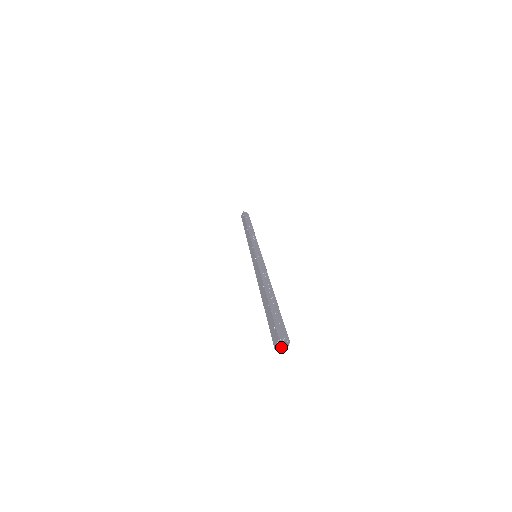
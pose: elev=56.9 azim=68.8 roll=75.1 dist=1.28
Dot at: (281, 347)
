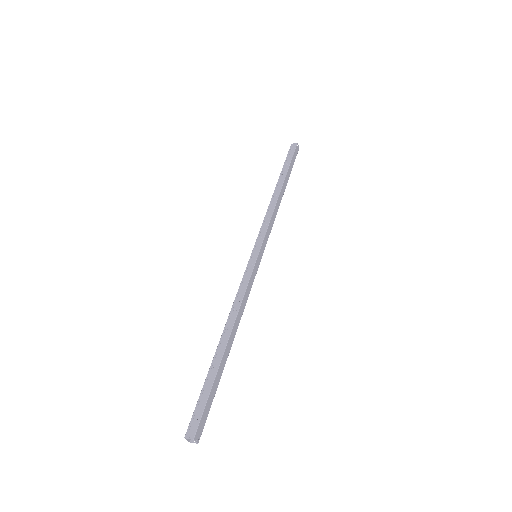
Dot at: (197, 437)
